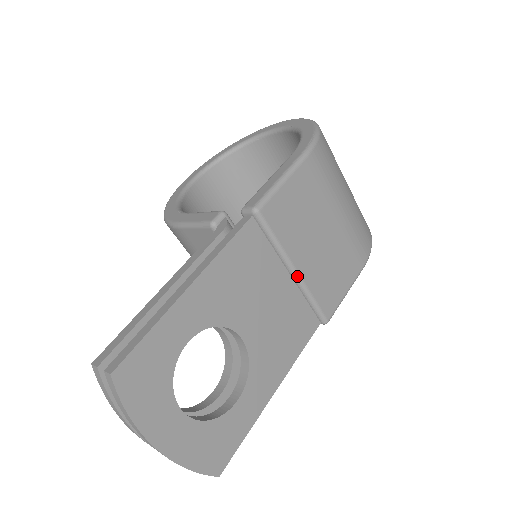
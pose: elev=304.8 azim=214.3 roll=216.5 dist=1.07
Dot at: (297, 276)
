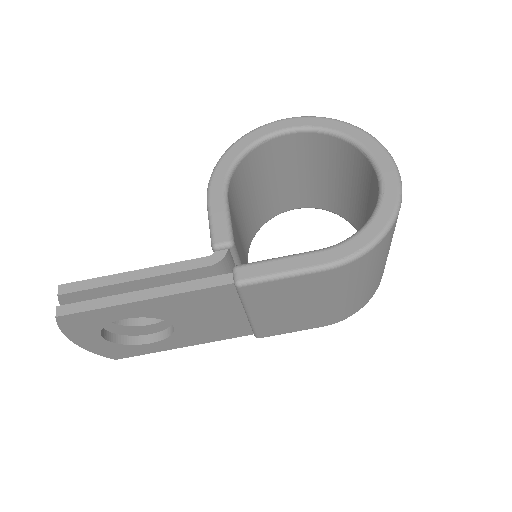
Dot at: (249, 317)
